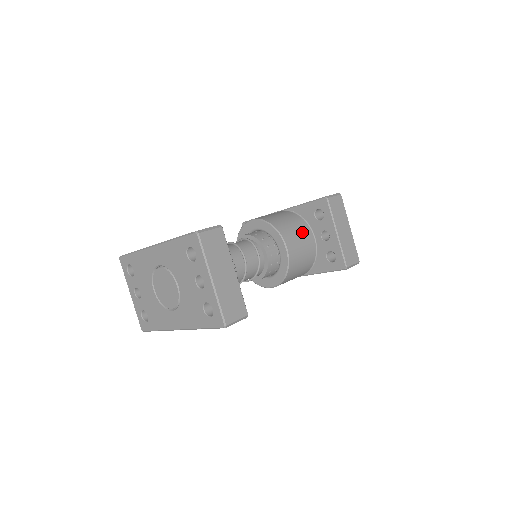
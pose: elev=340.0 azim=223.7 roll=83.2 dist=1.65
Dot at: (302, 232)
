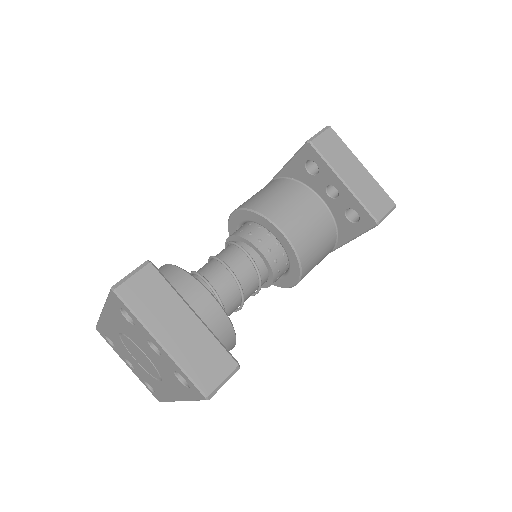
Dot at: (300, 201)
